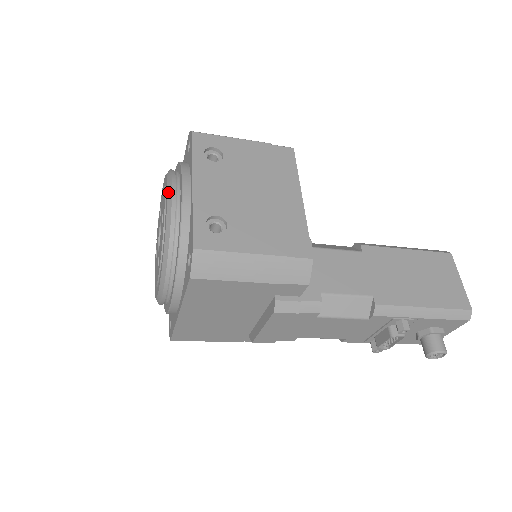
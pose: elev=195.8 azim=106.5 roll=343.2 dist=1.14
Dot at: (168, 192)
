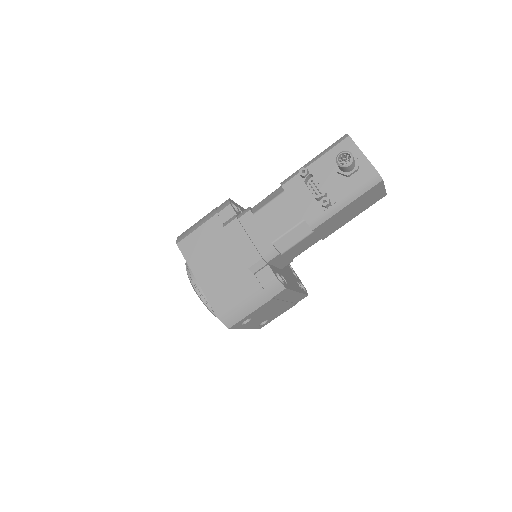
Dot at: occluded
